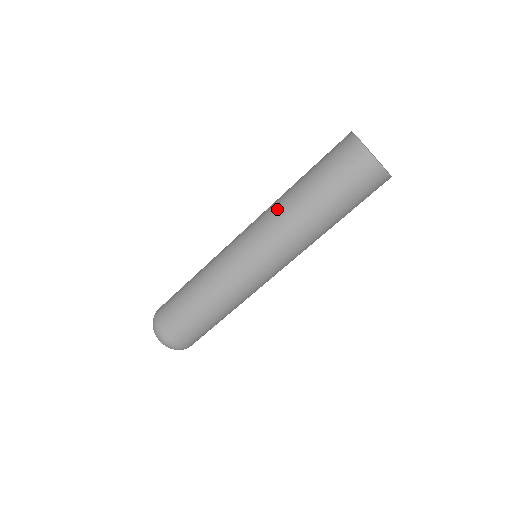
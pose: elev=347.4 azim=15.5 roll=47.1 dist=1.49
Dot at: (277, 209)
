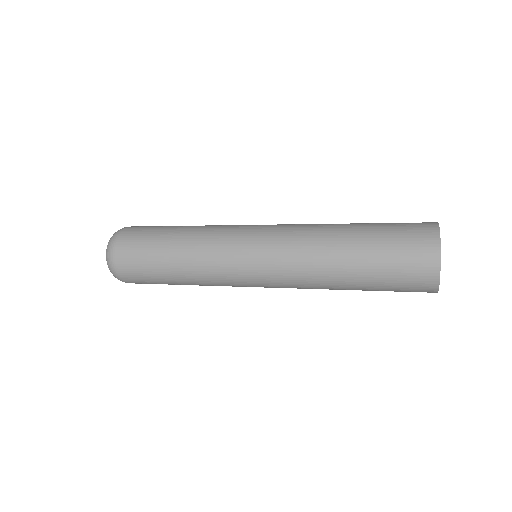
Dot at: (314, 227)
